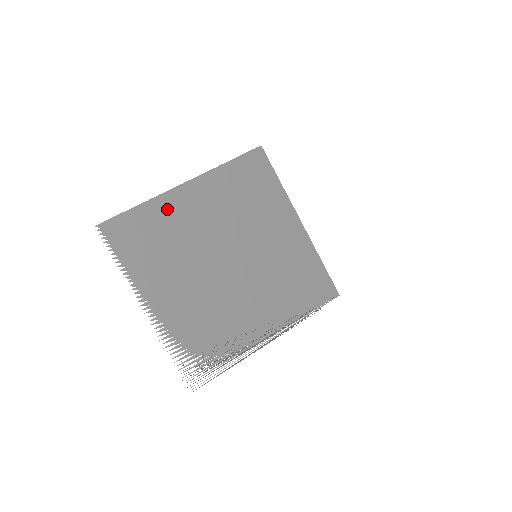
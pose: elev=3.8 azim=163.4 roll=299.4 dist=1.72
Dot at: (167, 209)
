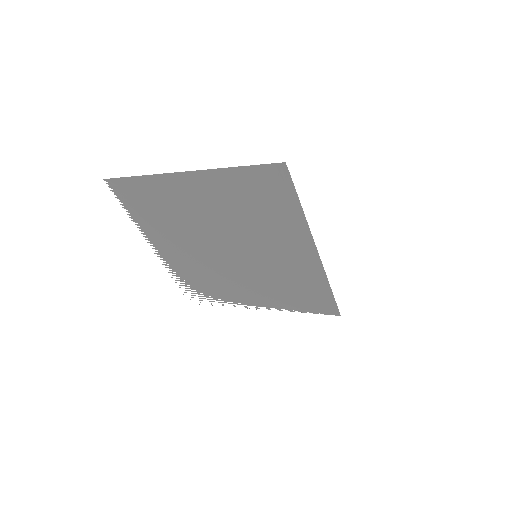
Dot at: (166, 188)
